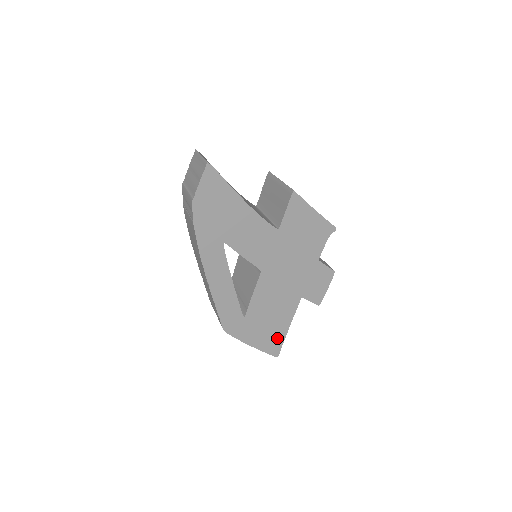
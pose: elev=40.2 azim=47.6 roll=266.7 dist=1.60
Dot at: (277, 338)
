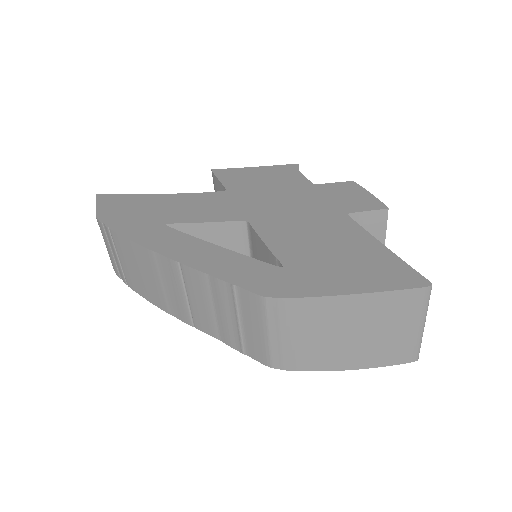
Dot at: (384, 264)
